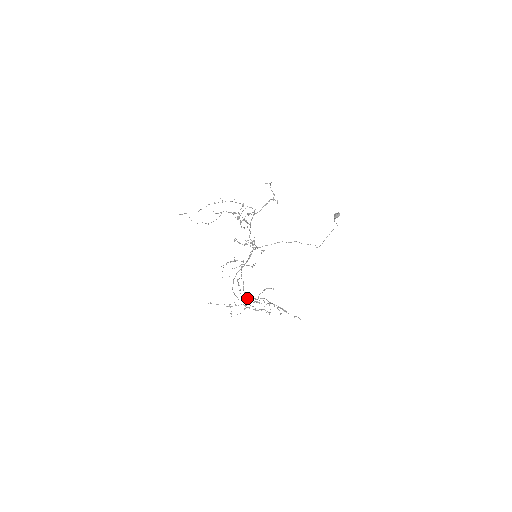
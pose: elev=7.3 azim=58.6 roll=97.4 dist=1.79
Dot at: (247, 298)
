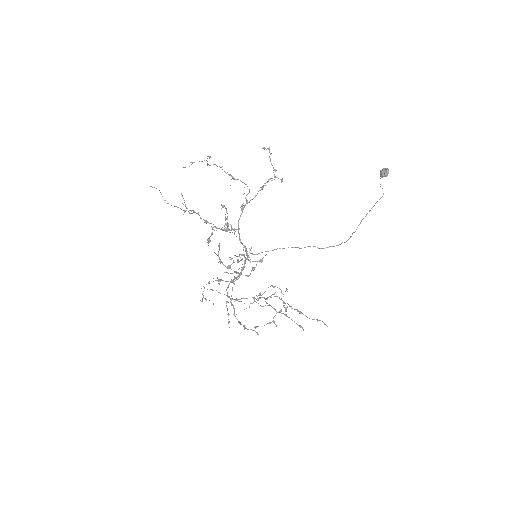
Dot at: occluded
